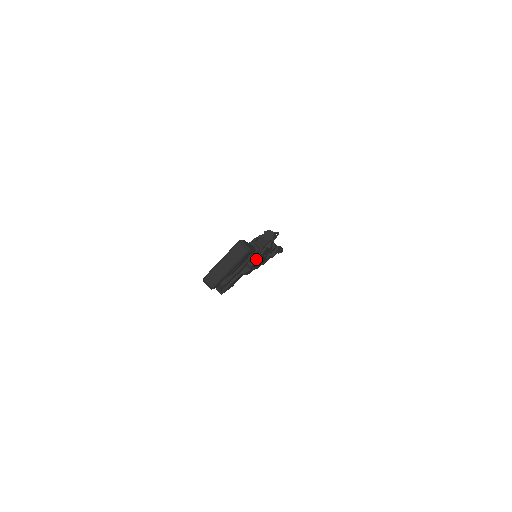
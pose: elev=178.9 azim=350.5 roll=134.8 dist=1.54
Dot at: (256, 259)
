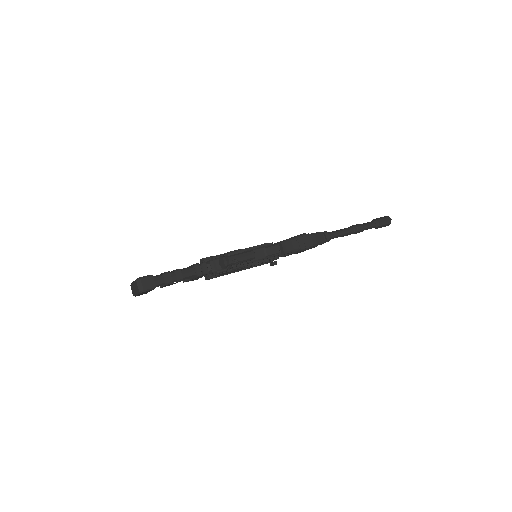
Dot at: (212, 276)
